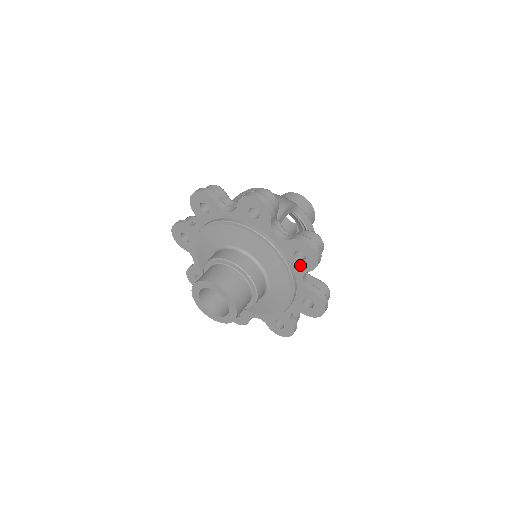
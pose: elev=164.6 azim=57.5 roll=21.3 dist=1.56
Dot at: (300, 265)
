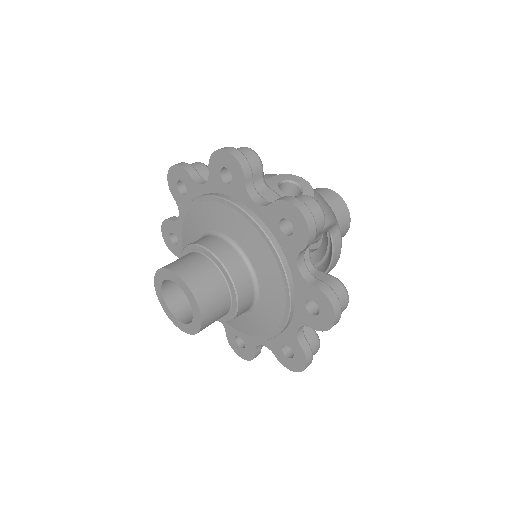
Dot at: (305, 315)
